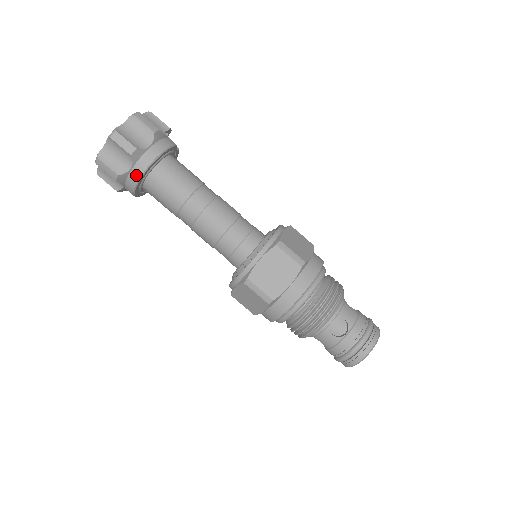
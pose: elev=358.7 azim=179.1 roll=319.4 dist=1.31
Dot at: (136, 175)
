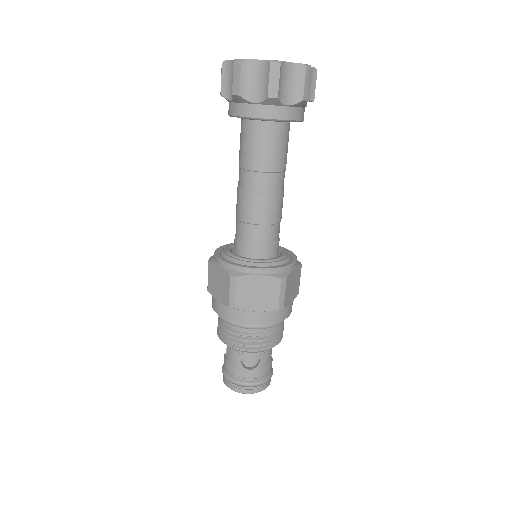
Dot at: (252, 112)
